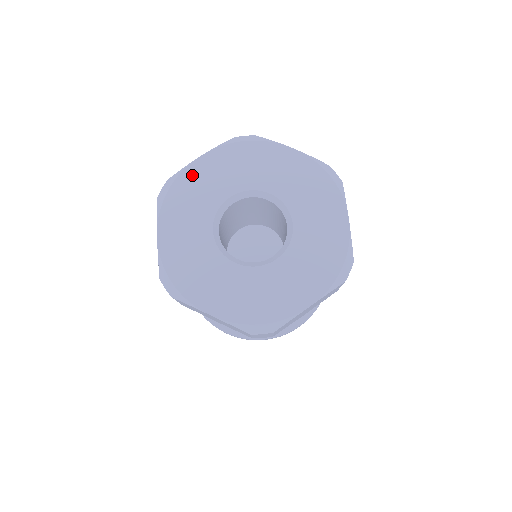
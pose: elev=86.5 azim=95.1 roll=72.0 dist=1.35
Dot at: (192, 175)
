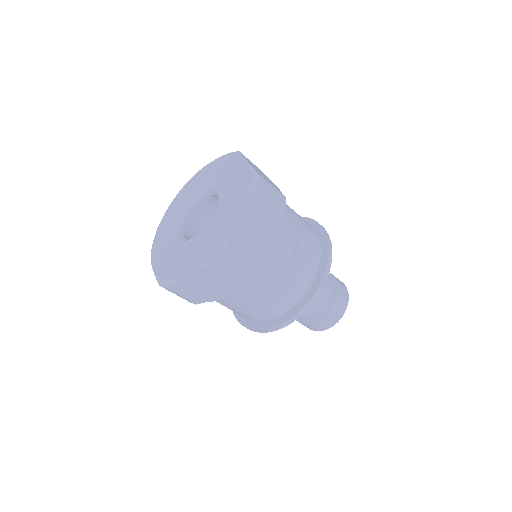
Dot at: (163, 224)
